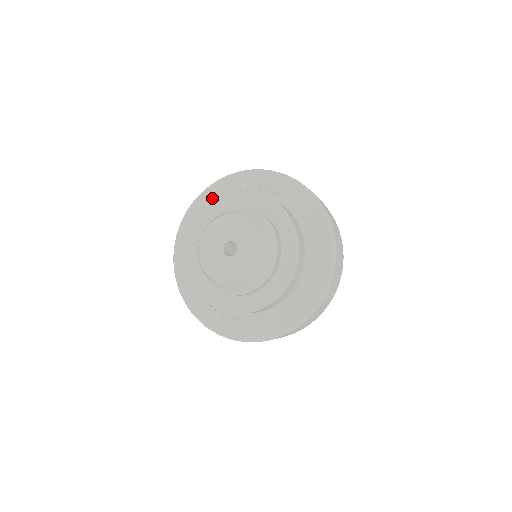
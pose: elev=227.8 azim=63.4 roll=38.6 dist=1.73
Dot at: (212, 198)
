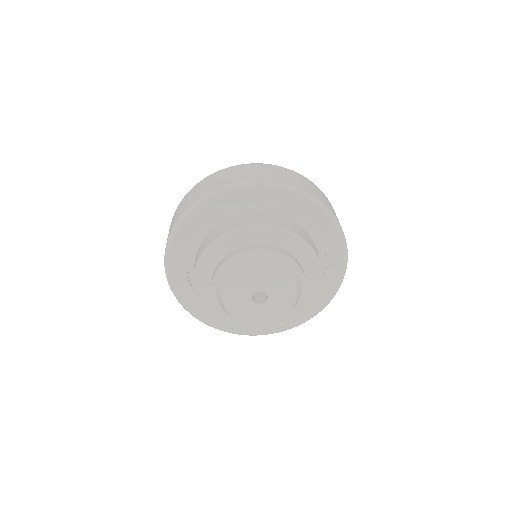
Dot at: (198, 223)
